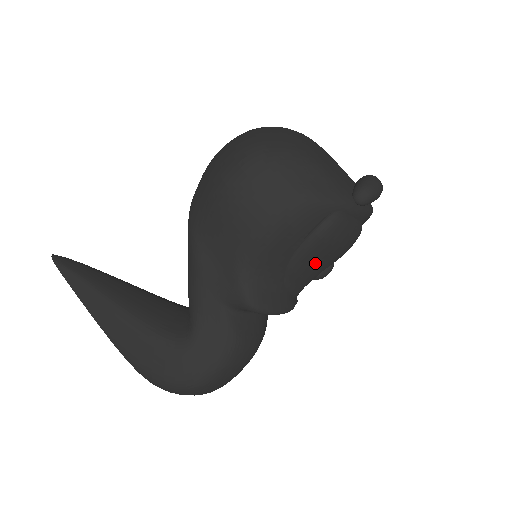
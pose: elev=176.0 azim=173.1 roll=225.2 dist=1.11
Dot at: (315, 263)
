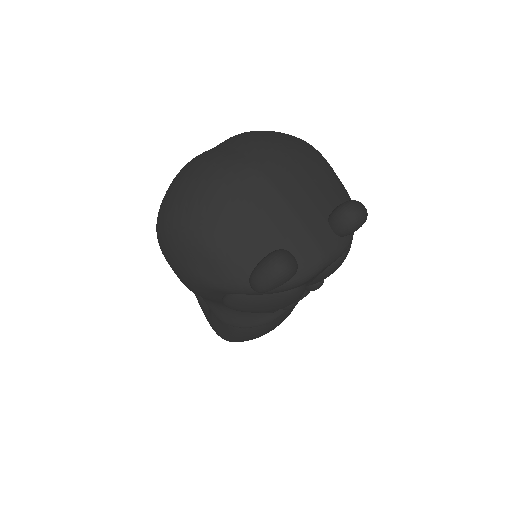
Dot at: occluded
